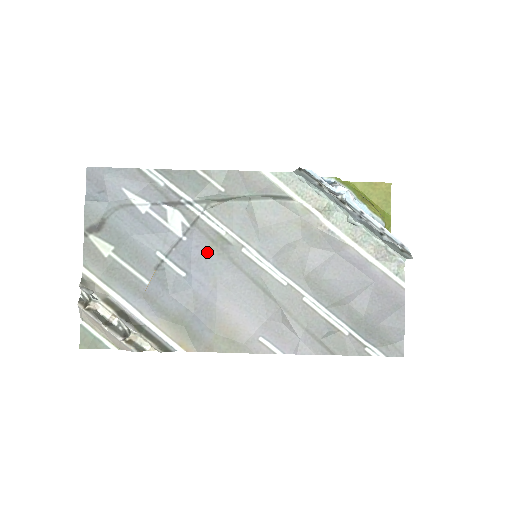
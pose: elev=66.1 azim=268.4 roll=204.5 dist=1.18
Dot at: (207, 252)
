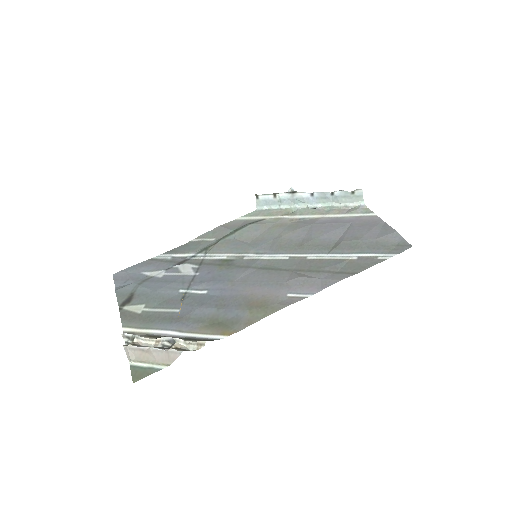
Dot at: (218, 272)
